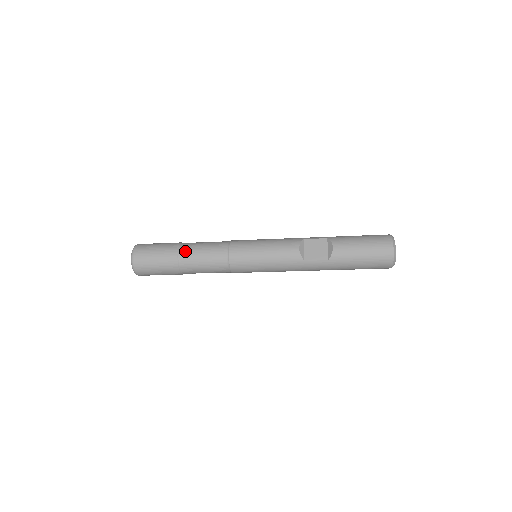
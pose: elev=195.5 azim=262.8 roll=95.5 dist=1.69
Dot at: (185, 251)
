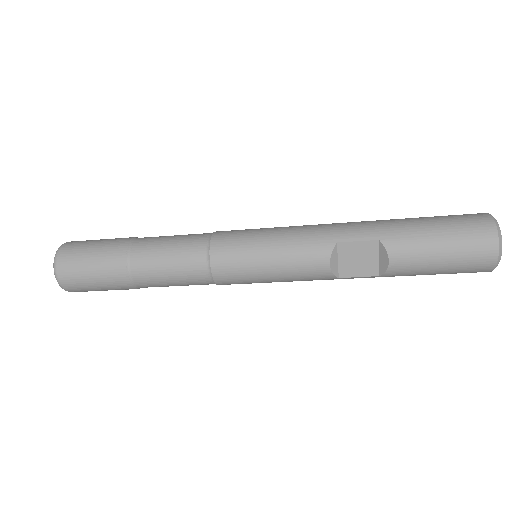
Dot at: (139, 272)
